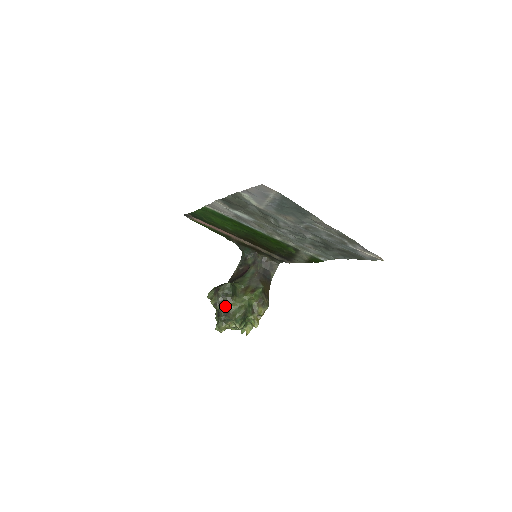
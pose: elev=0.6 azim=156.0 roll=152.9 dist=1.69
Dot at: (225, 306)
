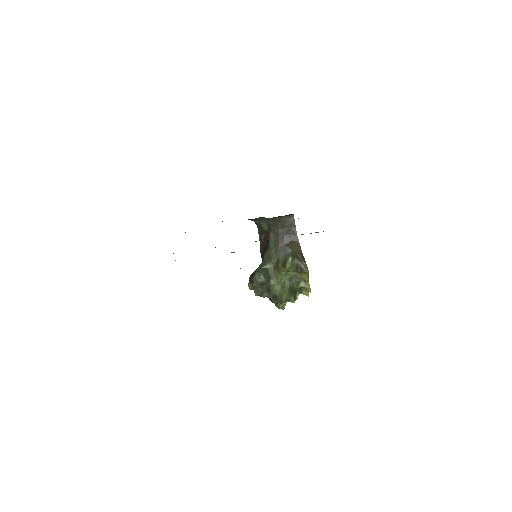
Dot at: (269, 292)
